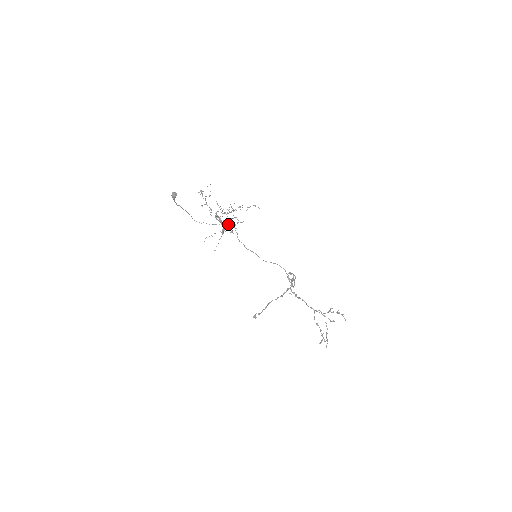
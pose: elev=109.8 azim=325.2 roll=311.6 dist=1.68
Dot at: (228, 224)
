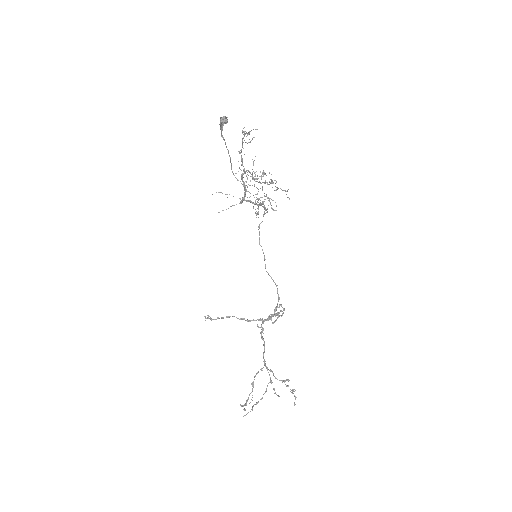
Dot at: occluded
